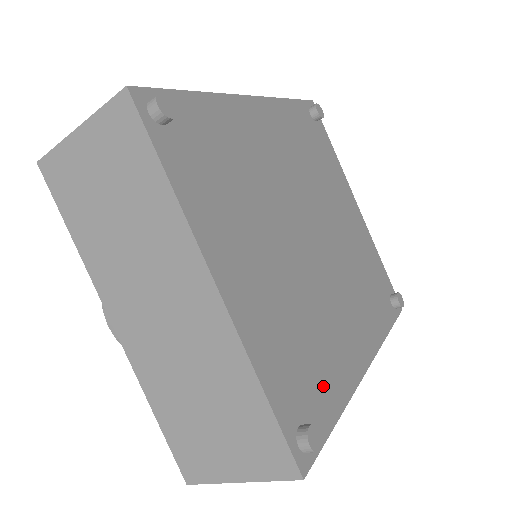
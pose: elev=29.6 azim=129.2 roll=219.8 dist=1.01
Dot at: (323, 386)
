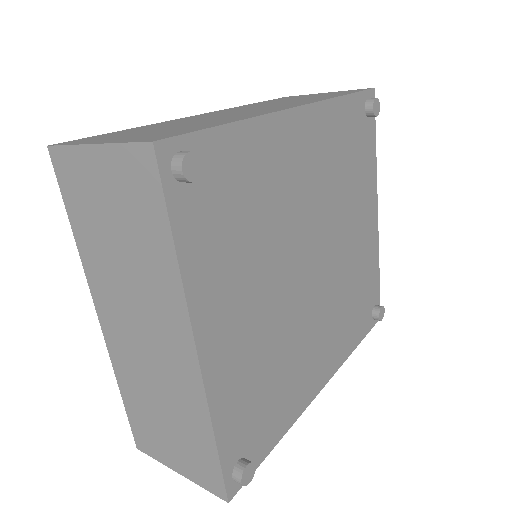
Dot at: (273, 417)
